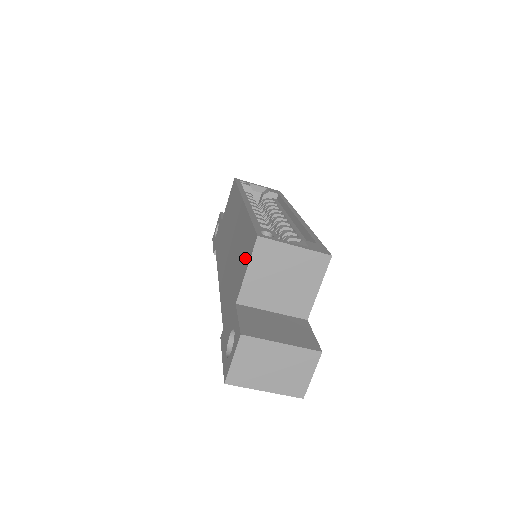
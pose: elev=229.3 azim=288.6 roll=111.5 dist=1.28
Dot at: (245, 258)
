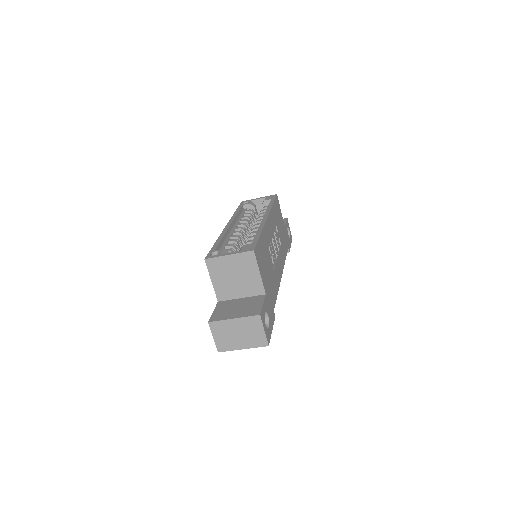
Dot at: occluded
